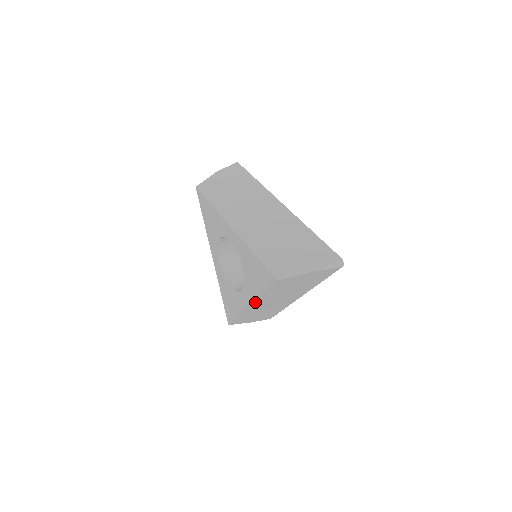
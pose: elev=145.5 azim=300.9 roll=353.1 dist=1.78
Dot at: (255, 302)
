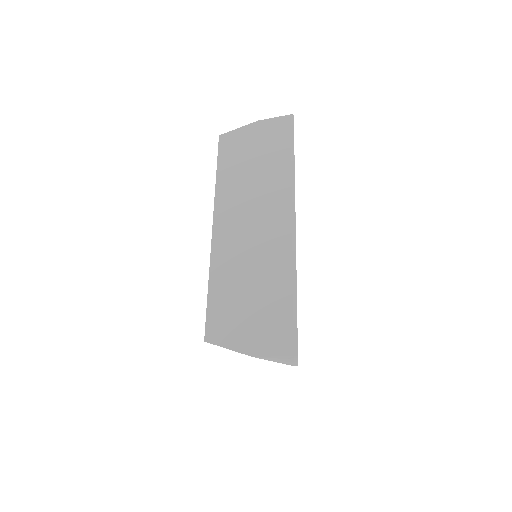
Dot at: occluded
